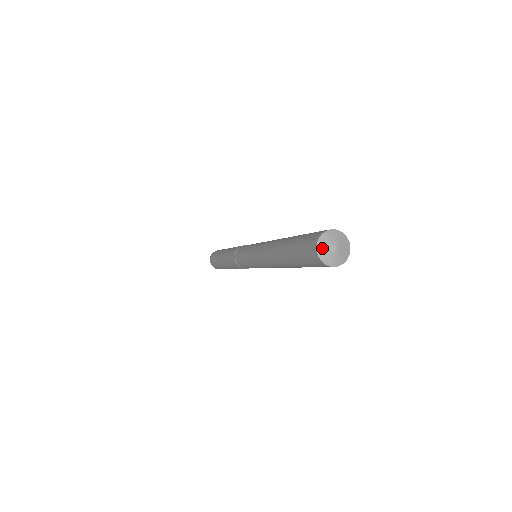
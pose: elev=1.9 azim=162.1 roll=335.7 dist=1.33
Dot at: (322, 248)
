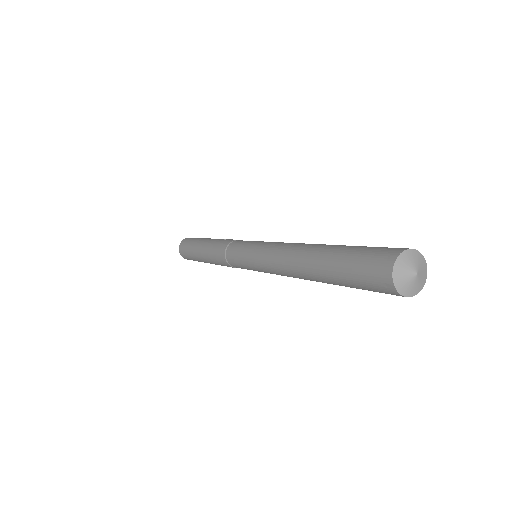
Dot at: (400, 281)
